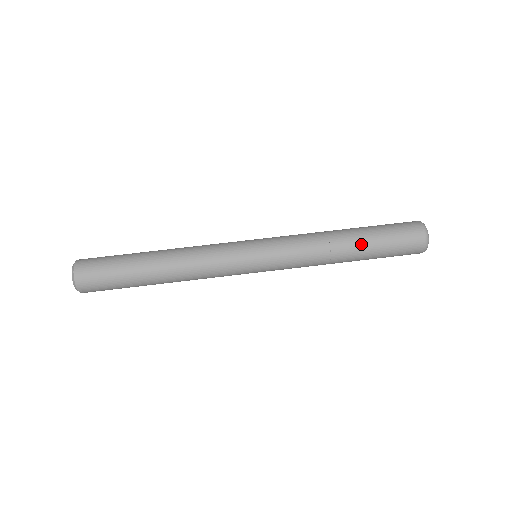
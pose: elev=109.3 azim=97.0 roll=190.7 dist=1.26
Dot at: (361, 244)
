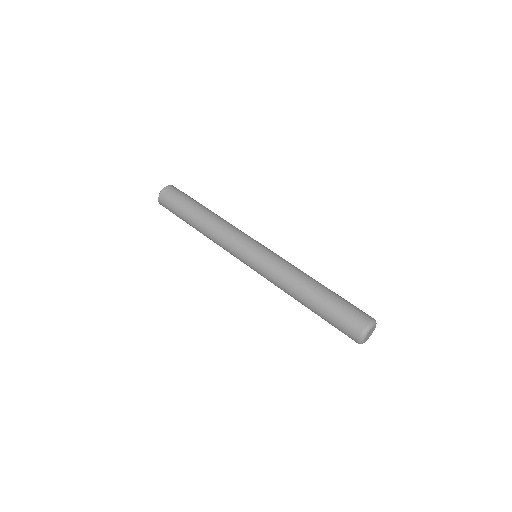
Dot at: (317, 297)
